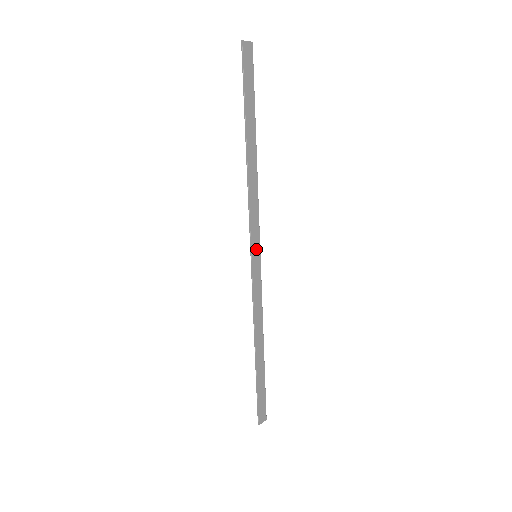
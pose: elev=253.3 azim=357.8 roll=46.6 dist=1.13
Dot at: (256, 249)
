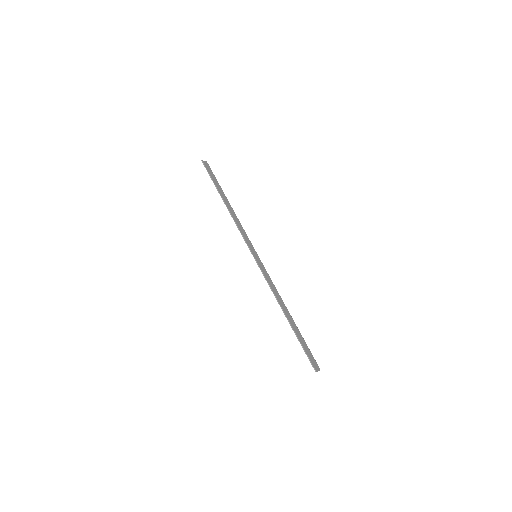
Dot at: (254, 252)
